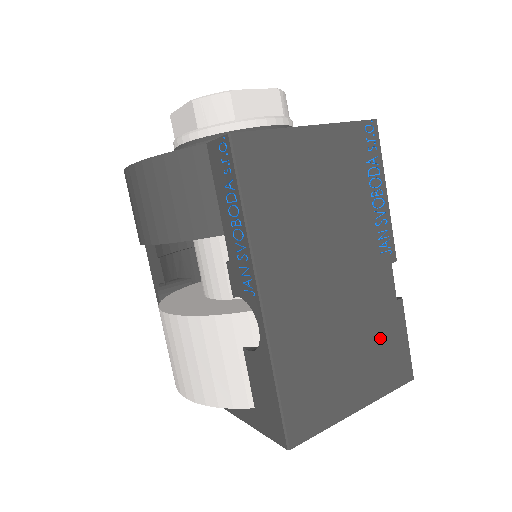
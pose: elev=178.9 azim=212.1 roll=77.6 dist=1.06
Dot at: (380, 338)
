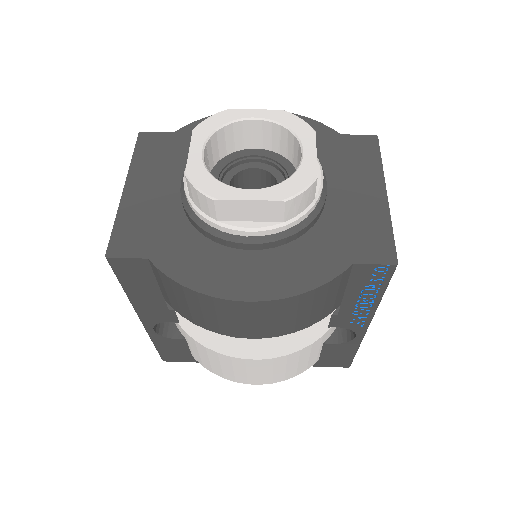
Dot at: occluded
